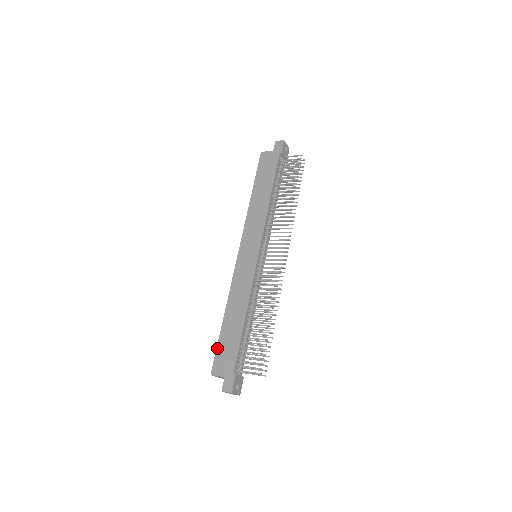
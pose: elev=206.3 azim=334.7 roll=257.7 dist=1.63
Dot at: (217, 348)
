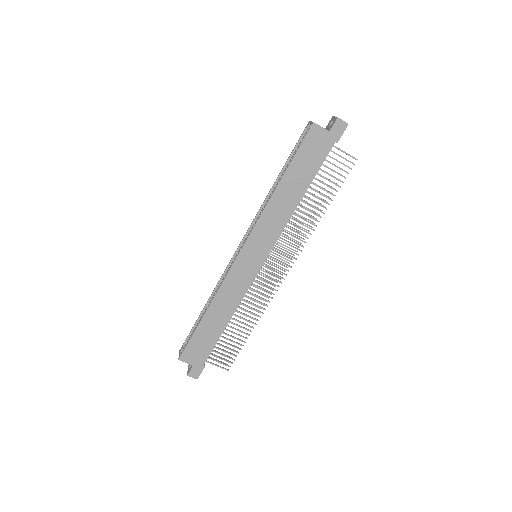
Dot at: (191, 340)
